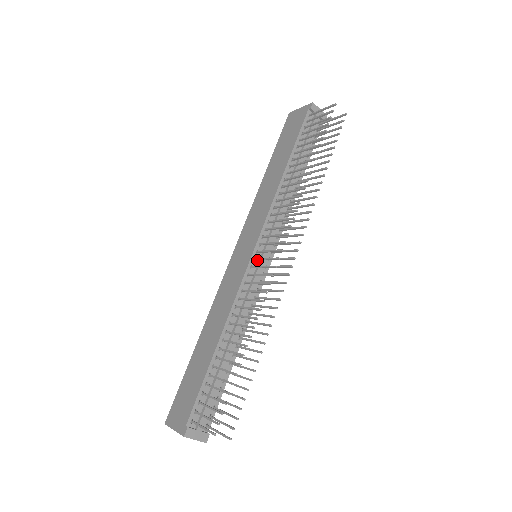
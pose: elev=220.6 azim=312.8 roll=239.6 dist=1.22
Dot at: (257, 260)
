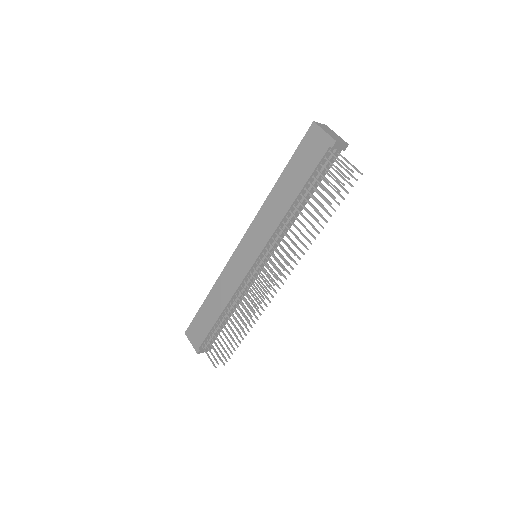
Dot at: (256, 271)
